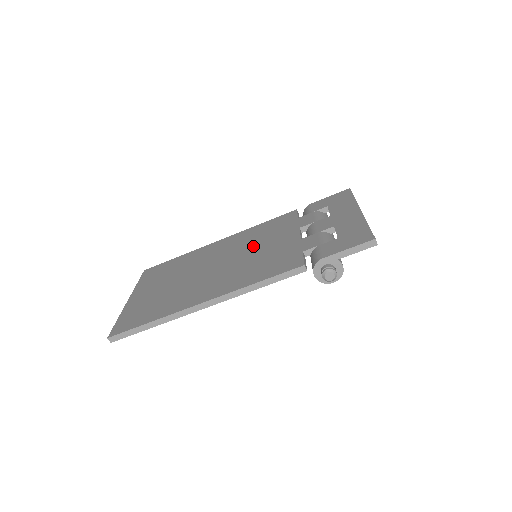
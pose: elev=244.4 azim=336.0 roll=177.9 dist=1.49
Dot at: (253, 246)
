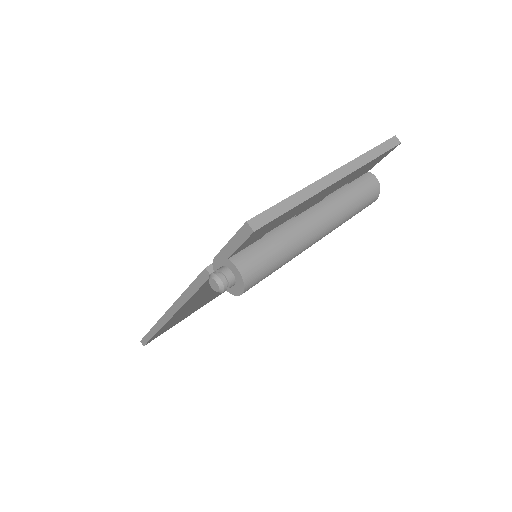
Dot at: occluded
